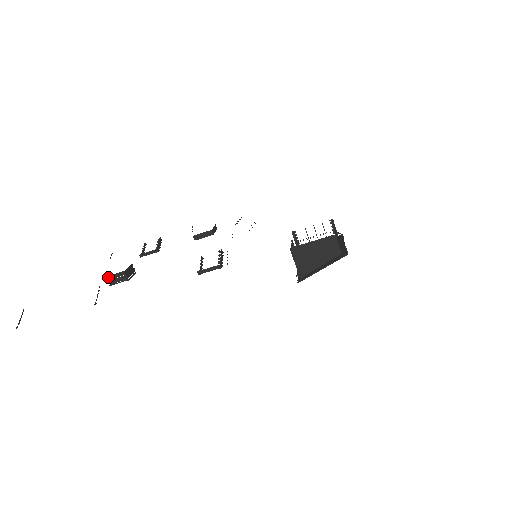
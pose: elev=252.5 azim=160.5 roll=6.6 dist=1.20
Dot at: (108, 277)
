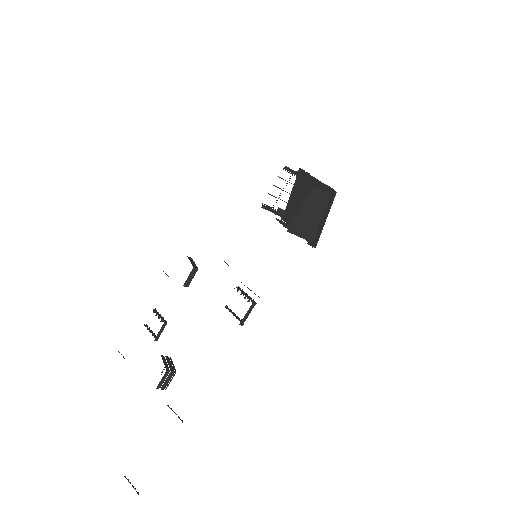
Dot at: (158, 387)
